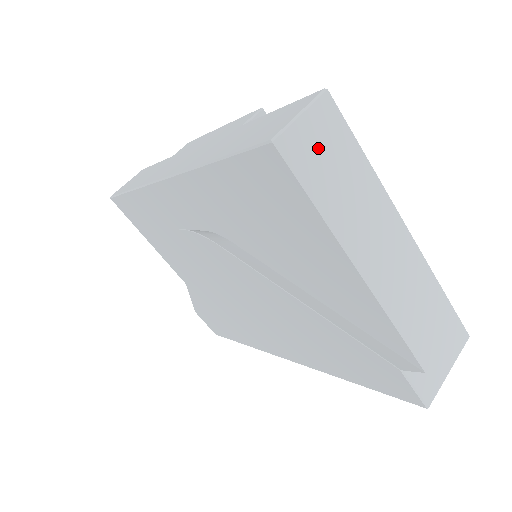
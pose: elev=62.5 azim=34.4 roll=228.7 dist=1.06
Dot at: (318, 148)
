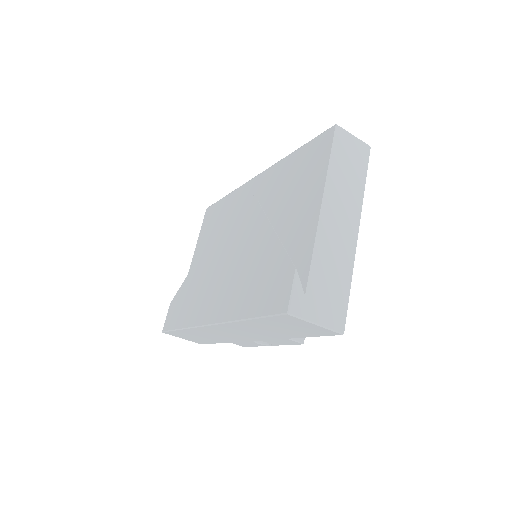
Dot at: (350, 151)
